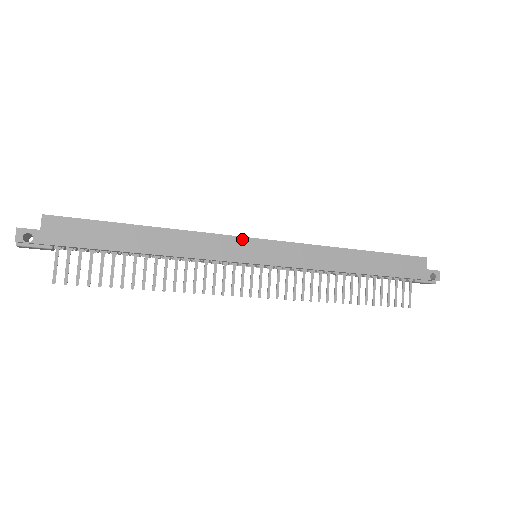
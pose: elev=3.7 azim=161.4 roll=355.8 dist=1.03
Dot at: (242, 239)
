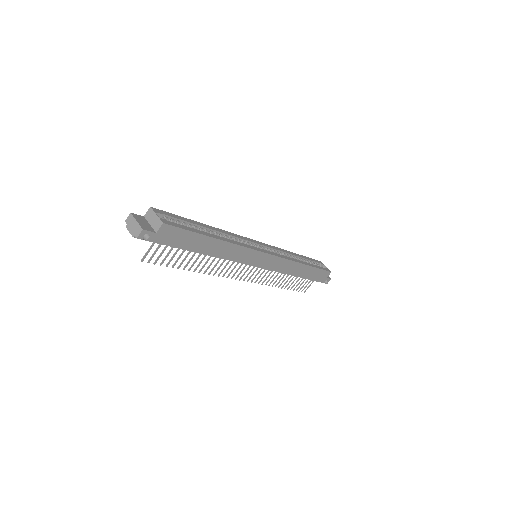
Dot at: (259, 253)
